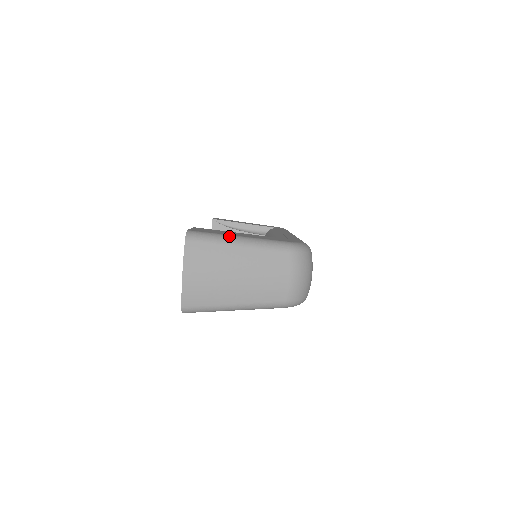
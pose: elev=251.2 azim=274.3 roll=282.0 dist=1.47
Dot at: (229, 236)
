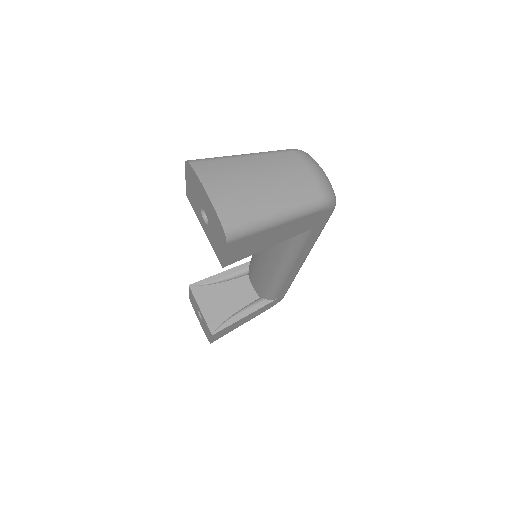
Dot at: (229, 156)
